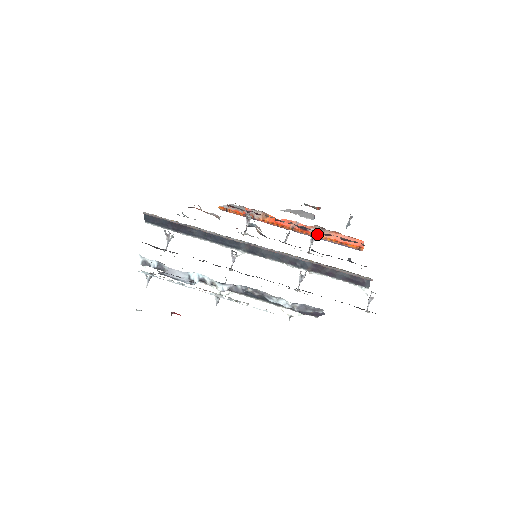
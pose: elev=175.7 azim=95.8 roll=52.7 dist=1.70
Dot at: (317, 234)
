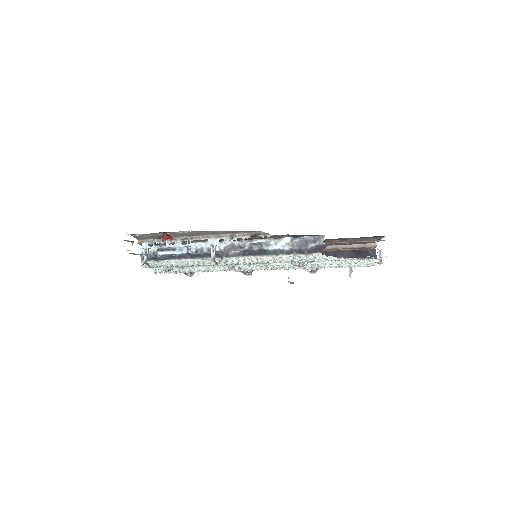
Dot at: occluded
